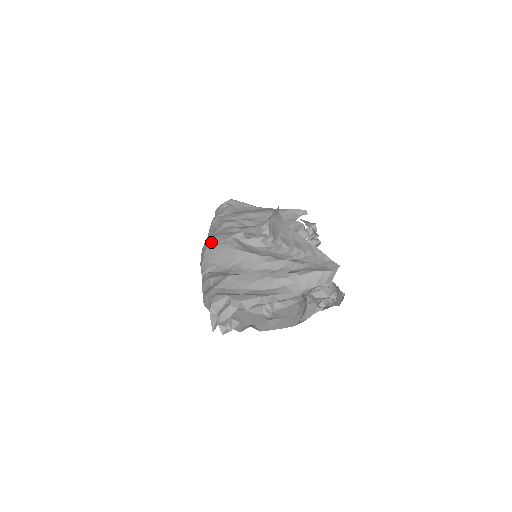
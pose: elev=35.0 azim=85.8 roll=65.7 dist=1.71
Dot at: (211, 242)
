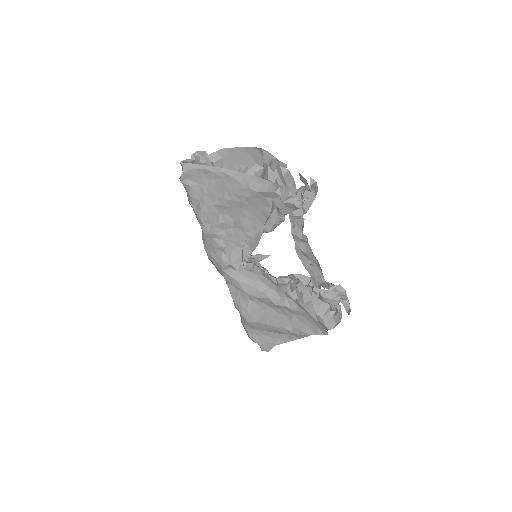
Dot at: occluded
